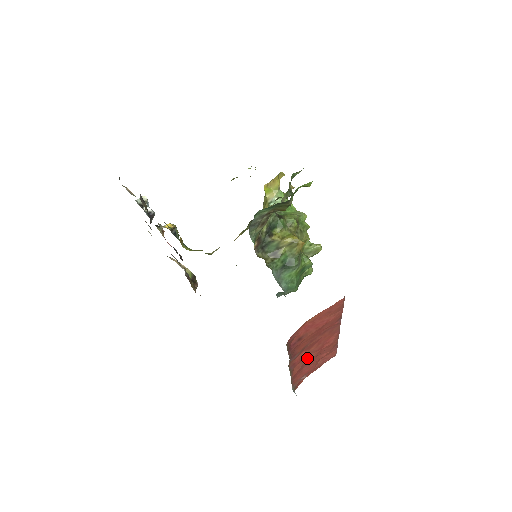
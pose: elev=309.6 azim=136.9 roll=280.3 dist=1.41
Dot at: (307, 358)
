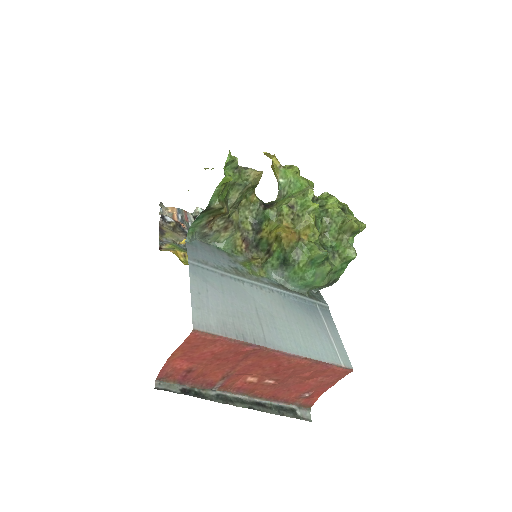
Dot at: (271, 379)
